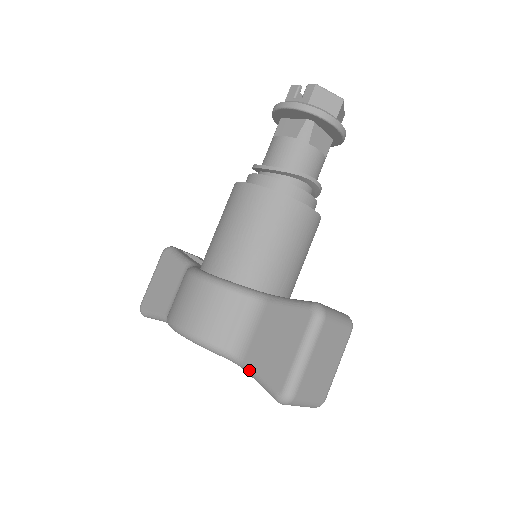
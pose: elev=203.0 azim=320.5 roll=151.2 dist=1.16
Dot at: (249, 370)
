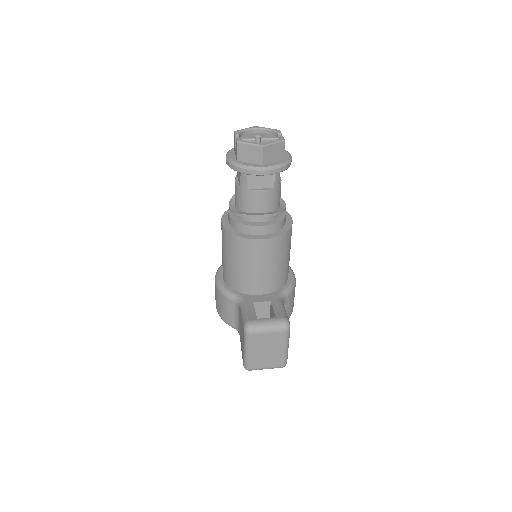
Dot at: occluded
